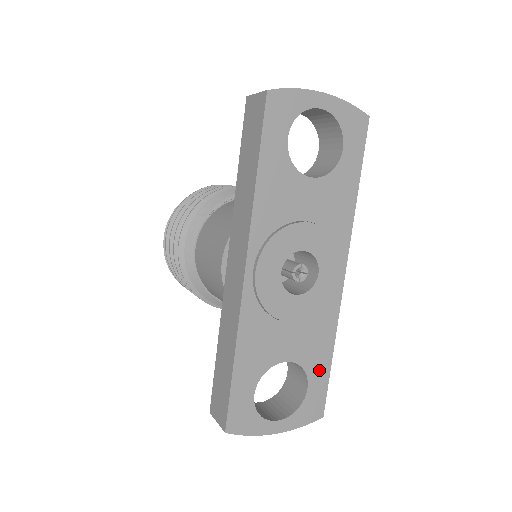
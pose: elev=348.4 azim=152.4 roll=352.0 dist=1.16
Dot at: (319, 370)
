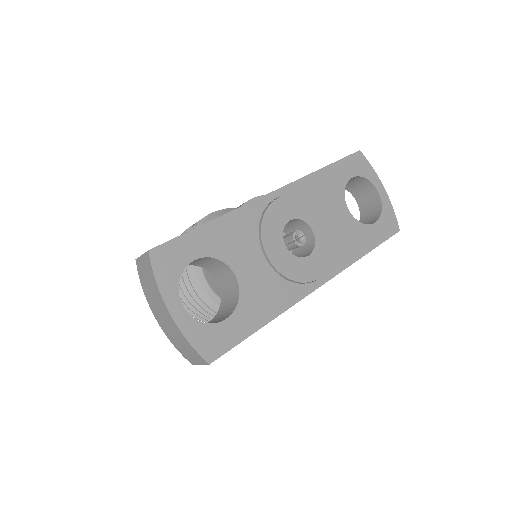
Dot at: (246, 320)
